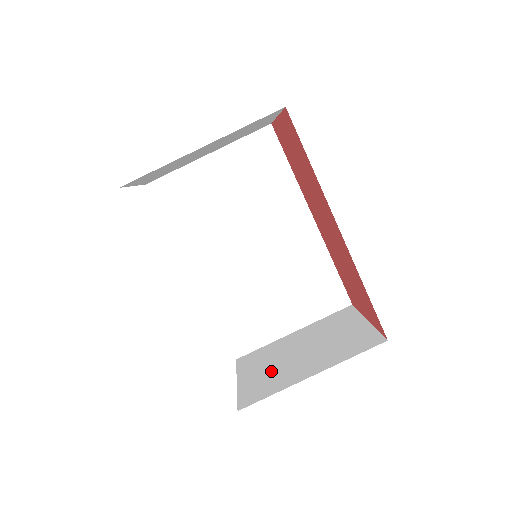
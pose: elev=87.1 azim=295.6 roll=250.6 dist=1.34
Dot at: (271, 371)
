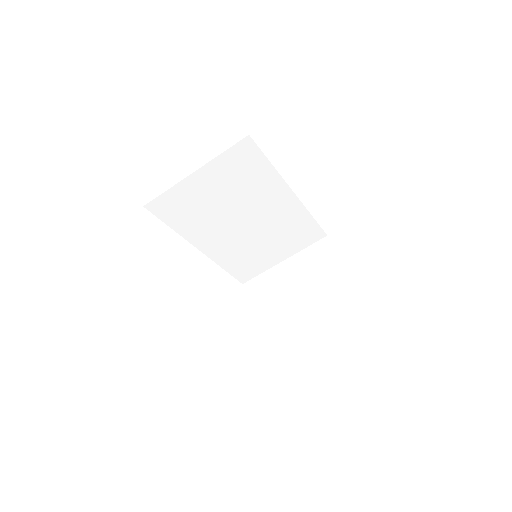
Dot at: (276, 311)
